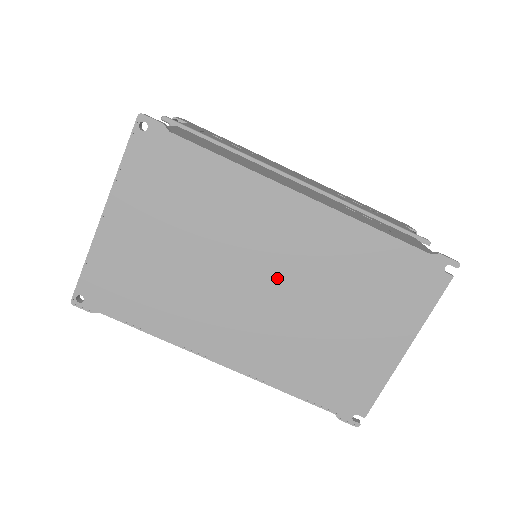
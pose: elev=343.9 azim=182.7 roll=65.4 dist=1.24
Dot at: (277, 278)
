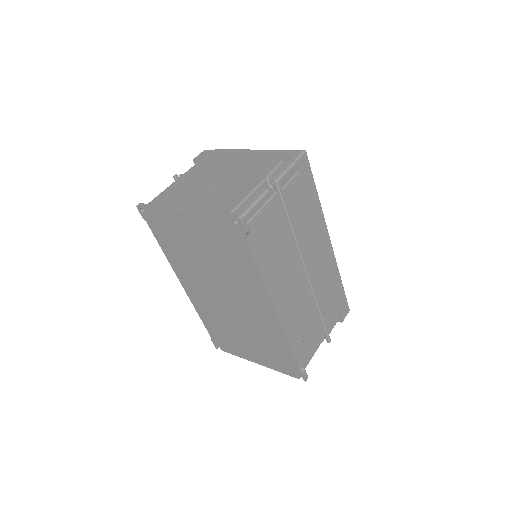
Dot at: (235, 306)
